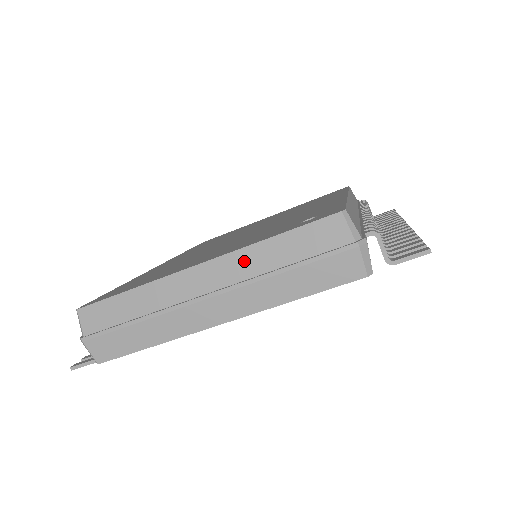
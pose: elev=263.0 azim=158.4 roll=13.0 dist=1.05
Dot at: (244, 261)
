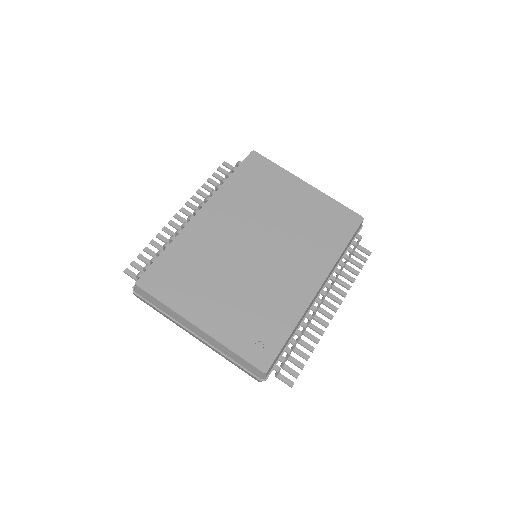
Dot at: (218, 345)
